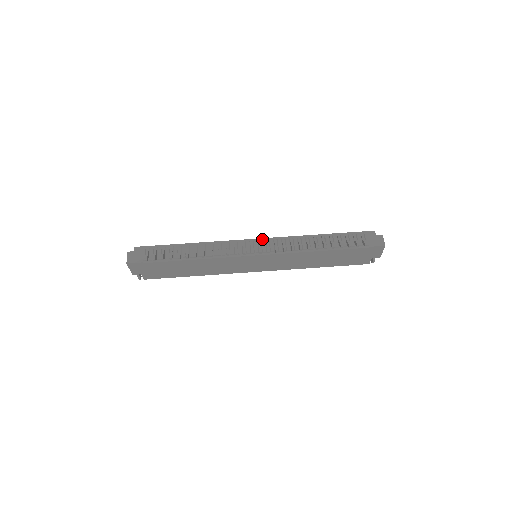
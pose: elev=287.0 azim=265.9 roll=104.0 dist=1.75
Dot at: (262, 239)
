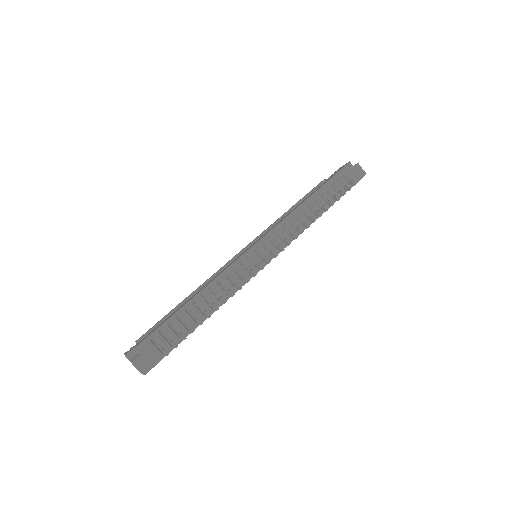
Dot at: (263, 238)
